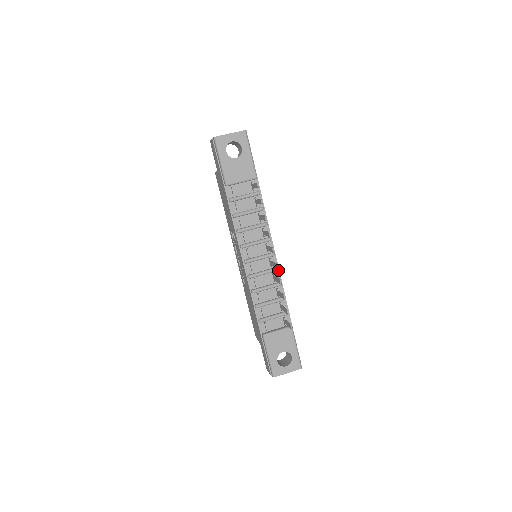
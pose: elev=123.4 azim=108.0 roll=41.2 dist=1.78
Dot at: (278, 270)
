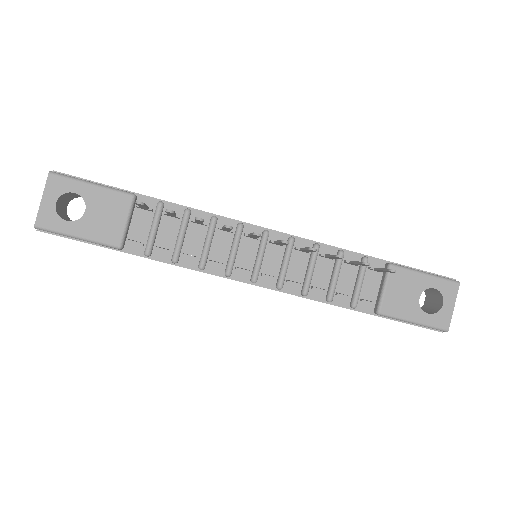
Dot at: (294, 238)
